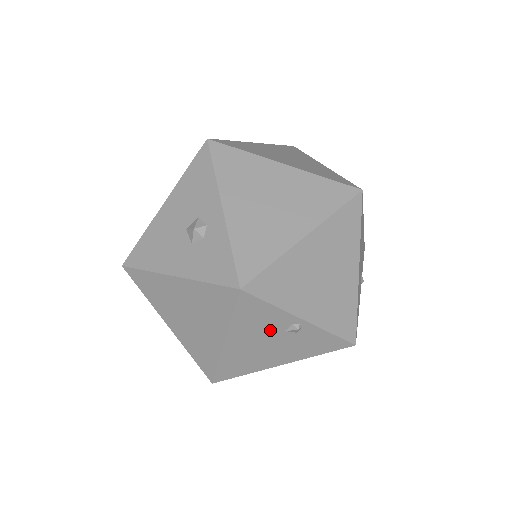
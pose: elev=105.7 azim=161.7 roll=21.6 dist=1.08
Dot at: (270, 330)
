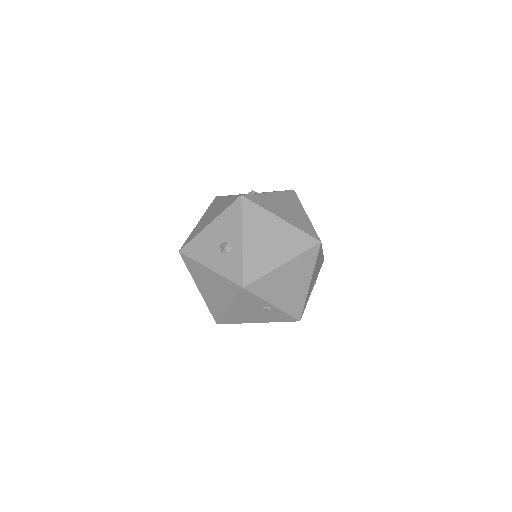
Dot at: (254, 307)
